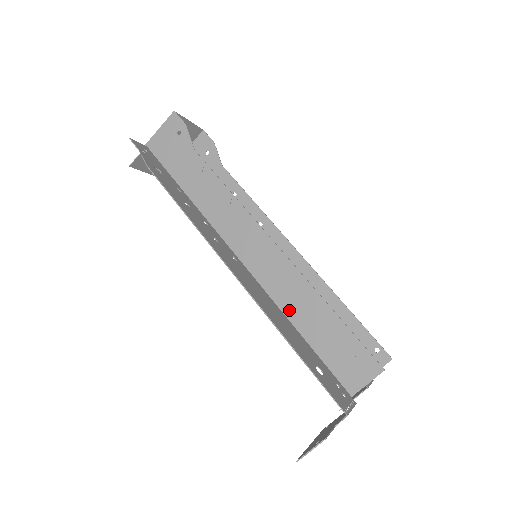
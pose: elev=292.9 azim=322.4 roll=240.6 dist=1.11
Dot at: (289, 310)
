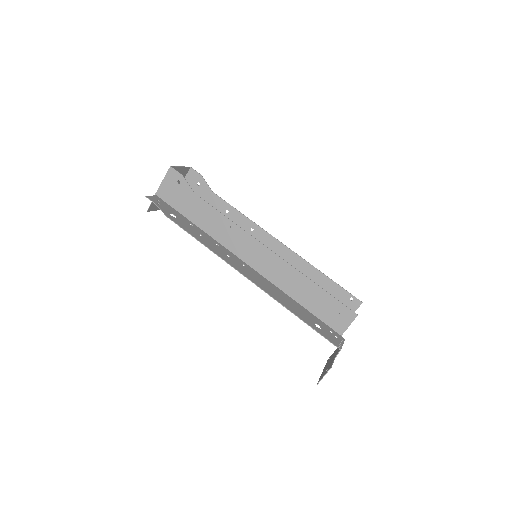
Dot at: (289, 291)
